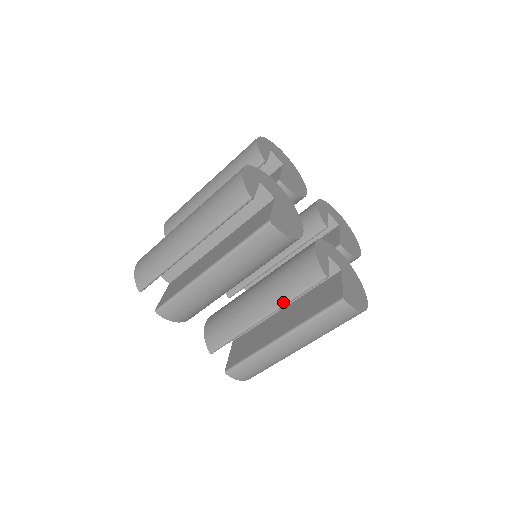
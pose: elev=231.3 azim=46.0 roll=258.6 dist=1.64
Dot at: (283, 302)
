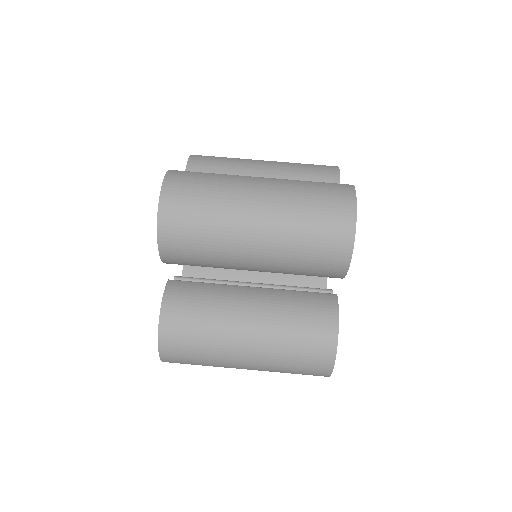
Dot at: occluded
